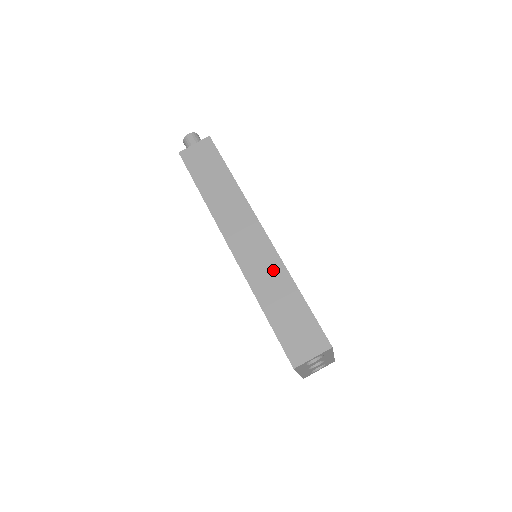
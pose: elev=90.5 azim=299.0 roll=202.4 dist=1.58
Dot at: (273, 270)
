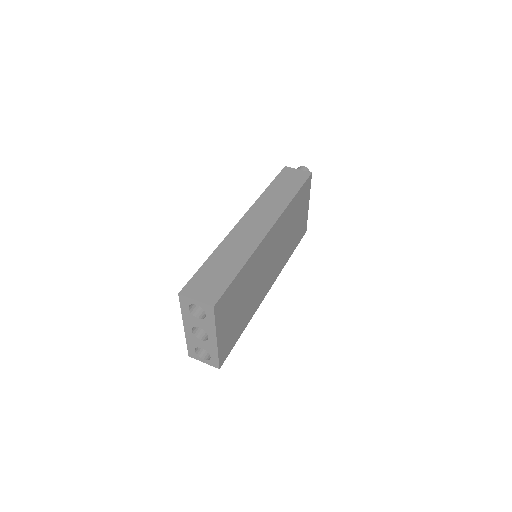
Dot at: (245, 247)
